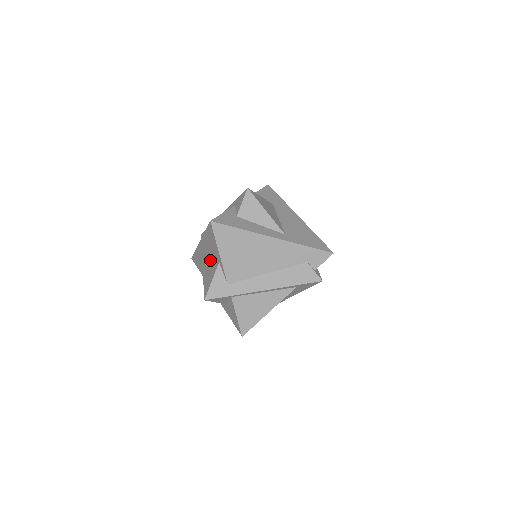
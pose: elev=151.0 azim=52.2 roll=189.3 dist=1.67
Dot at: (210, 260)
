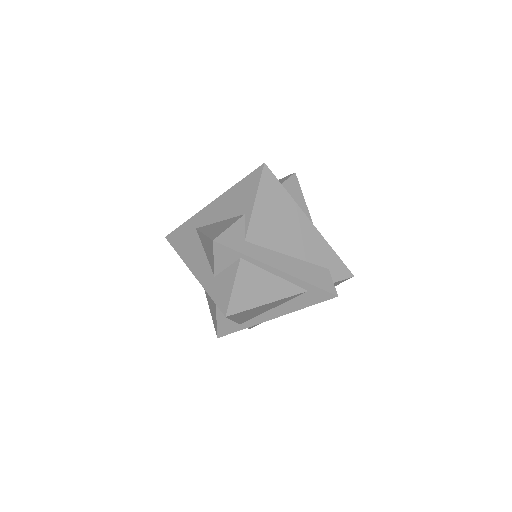
Dot at: (221, 220)
